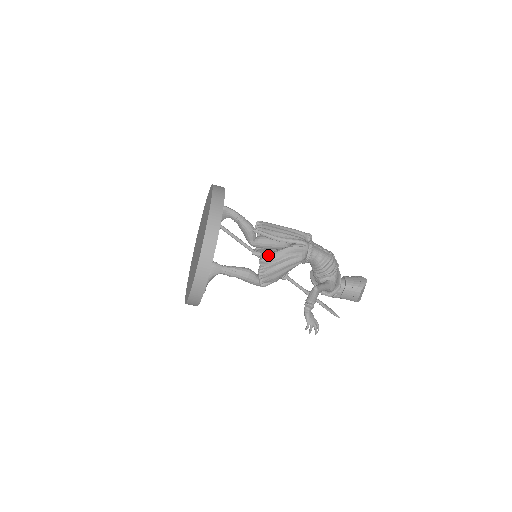
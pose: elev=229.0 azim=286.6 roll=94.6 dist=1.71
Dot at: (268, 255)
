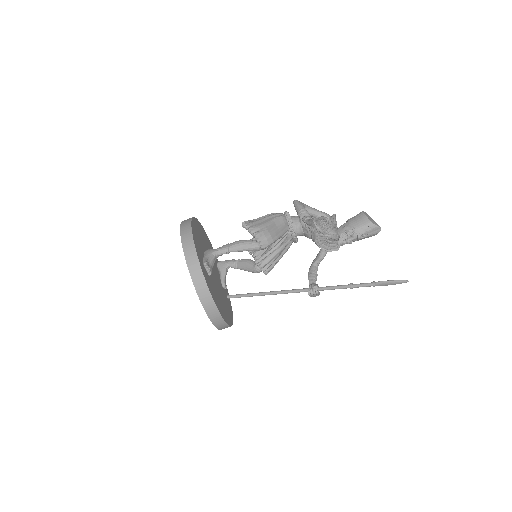
Dot at: occluded
